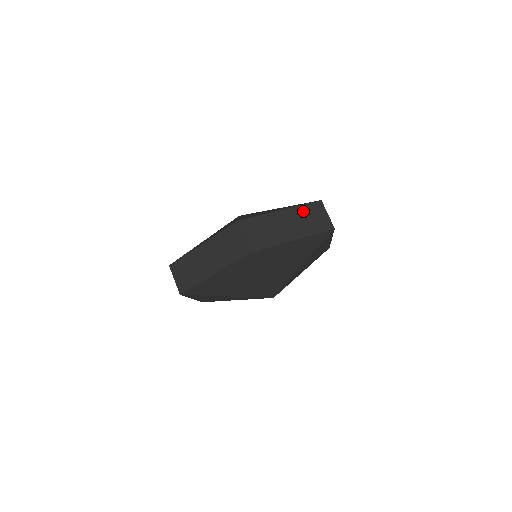
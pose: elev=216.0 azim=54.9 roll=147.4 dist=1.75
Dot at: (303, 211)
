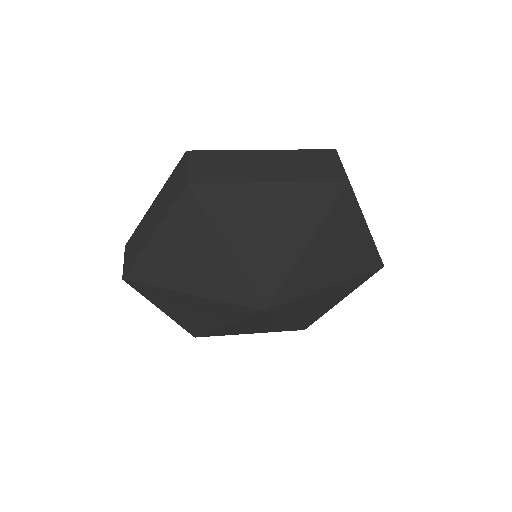
Dot at: (299, 155)
